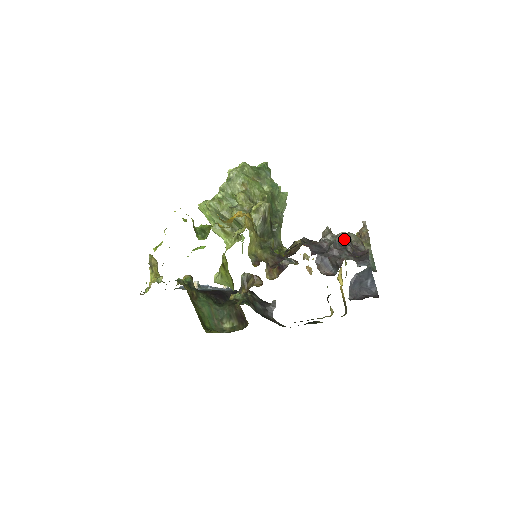
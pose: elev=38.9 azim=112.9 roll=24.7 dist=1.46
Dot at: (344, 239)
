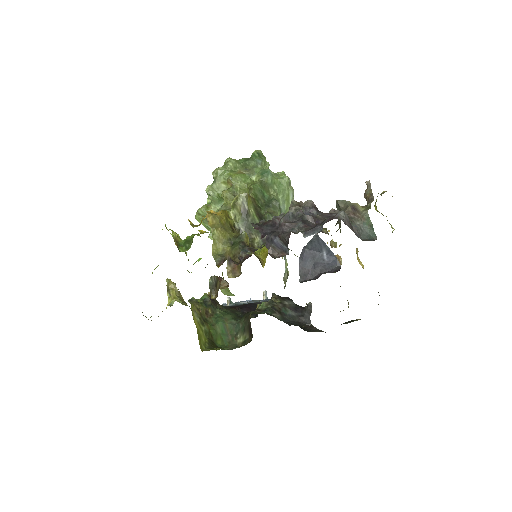
Dot at: (306, 209)
